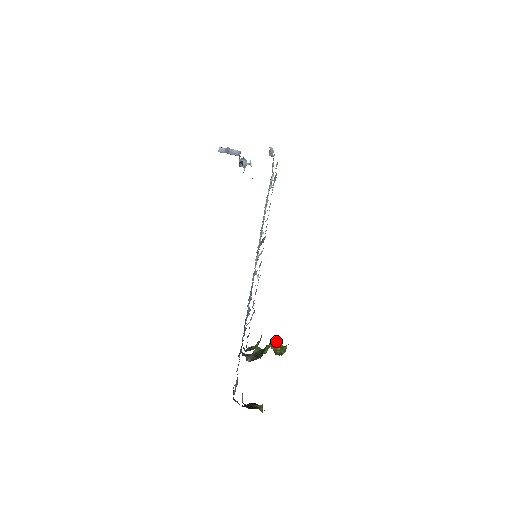
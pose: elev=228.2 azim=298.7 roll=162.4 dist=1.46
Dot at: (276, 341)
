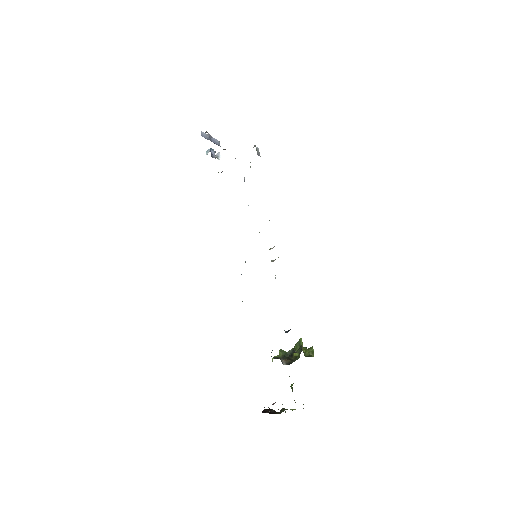
Dot at: occluded
